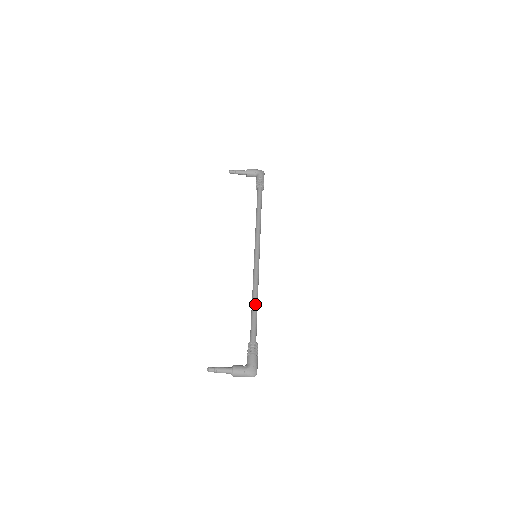
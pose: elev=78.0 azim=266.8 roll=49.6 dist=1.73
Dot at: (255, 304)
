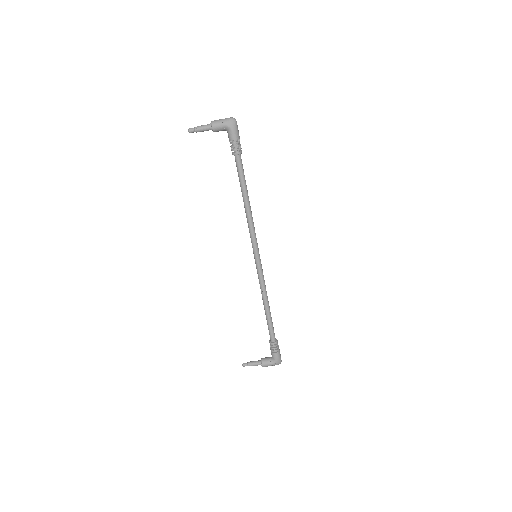
Dot at: (267, 310)
